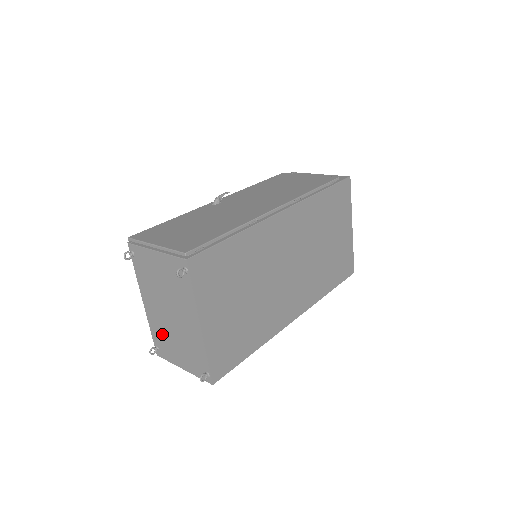
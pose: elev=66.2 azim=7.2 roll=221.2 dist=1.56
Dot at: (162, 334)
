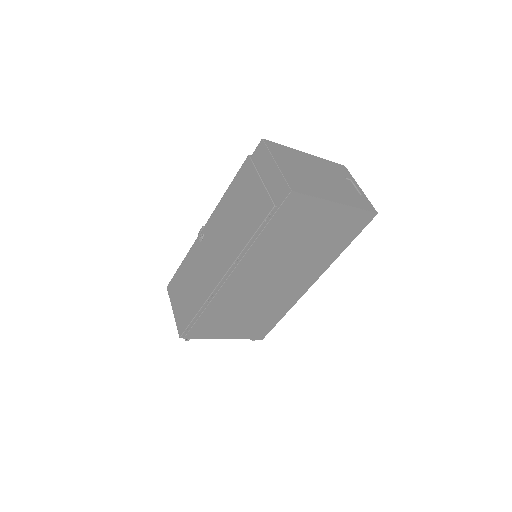
Dot at: occluded
